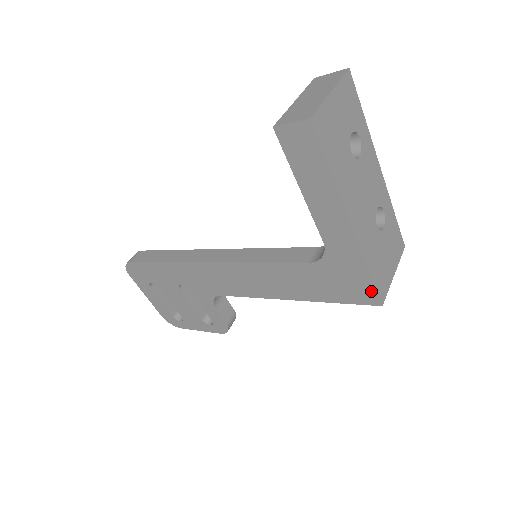
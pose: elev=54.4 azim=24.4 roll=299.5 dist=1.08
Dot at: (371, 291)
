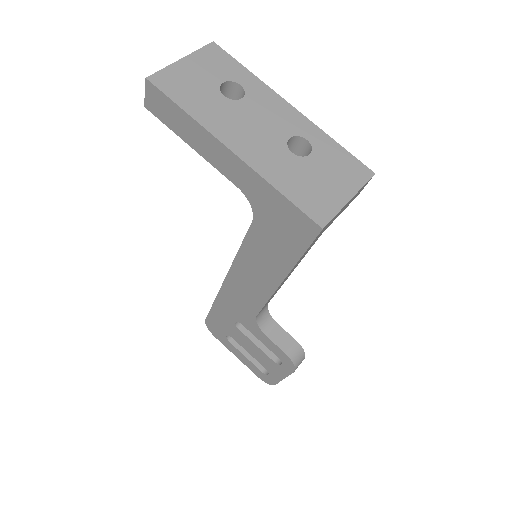
Dot at: (301, 216)
